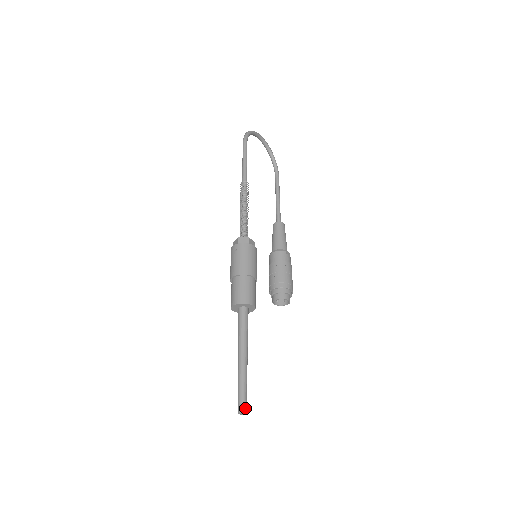
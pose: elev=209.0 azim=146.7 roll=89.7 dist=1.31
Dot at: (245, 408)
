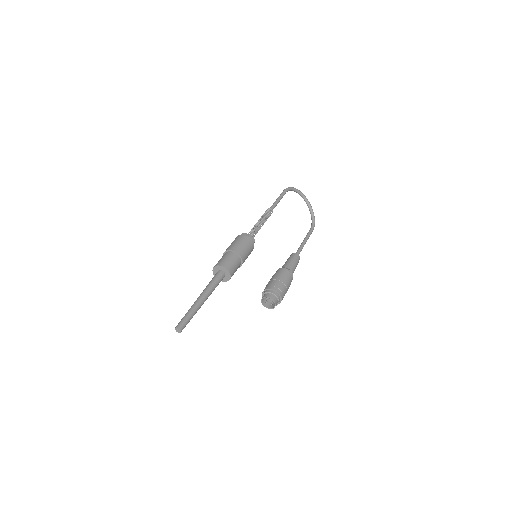
Dot at: (182, 326)
